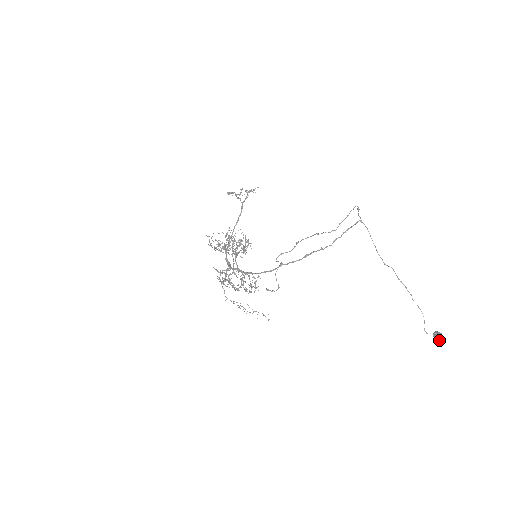
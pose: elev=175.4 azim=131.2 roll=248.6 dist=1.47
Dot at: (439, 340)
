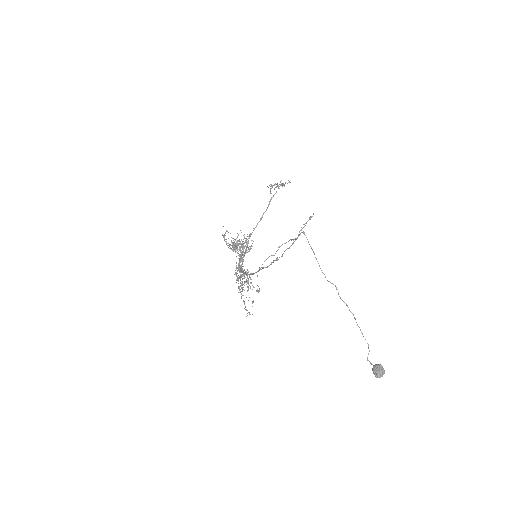
Dot at: (375, 375)
